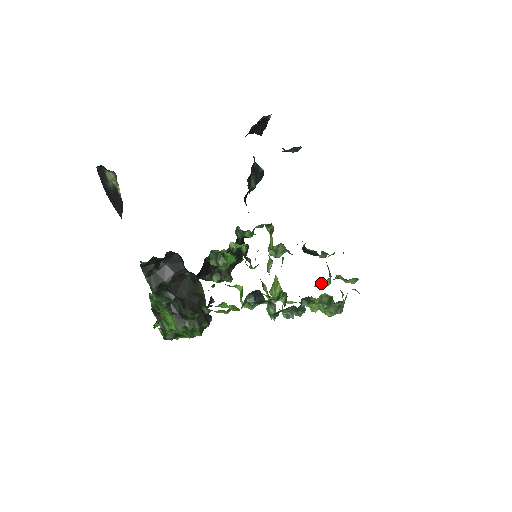
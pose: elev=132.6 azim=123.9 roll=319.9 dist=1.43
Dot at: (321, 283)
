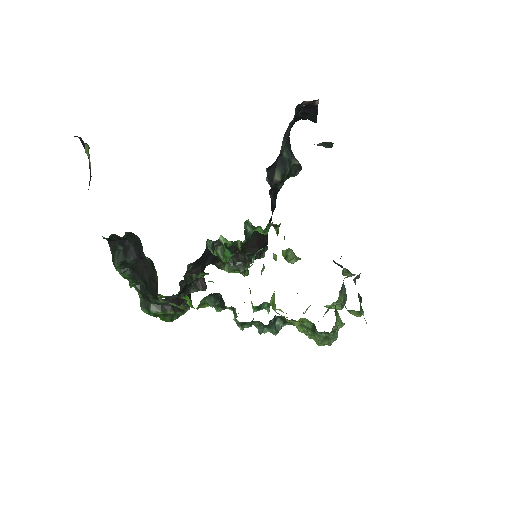
Dot at: occluded
